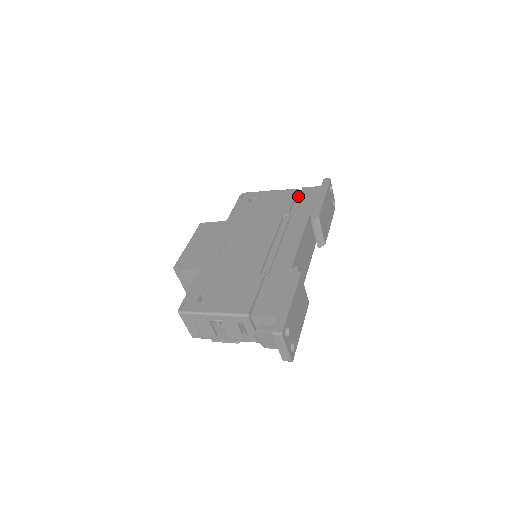
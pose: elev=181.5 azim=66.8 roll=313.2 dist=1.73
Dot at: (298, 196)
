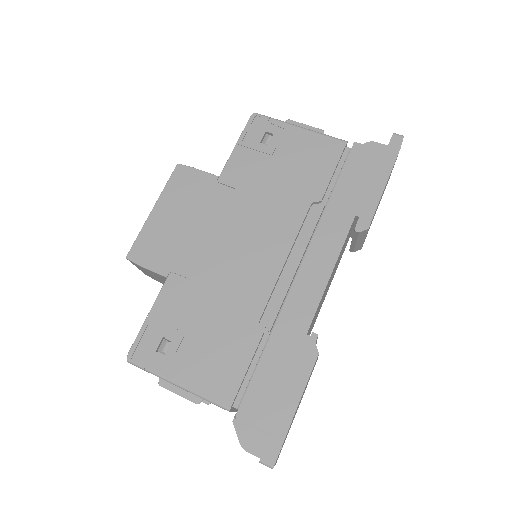
Dot at: (343, 158)
